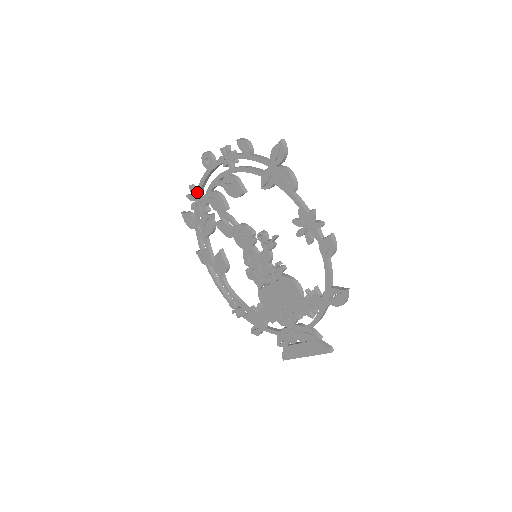
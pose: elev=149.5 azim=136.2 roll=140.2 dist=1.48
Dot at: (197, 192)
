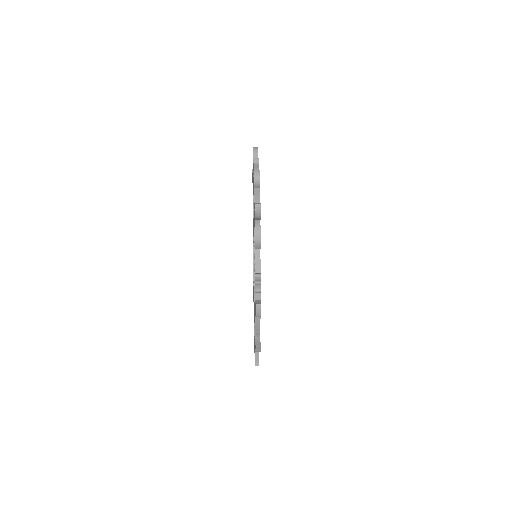
Dot at: occluded
